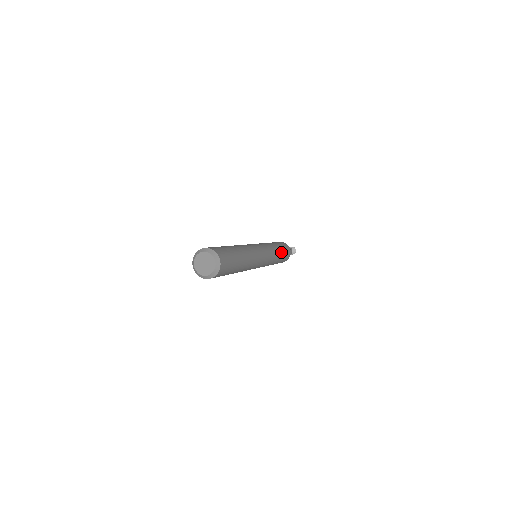
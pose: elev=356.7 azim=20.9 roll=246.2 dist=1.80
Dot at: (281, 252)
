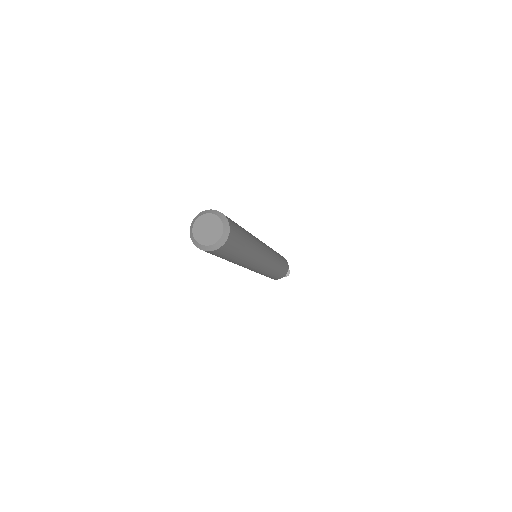
Dot at: occluded
